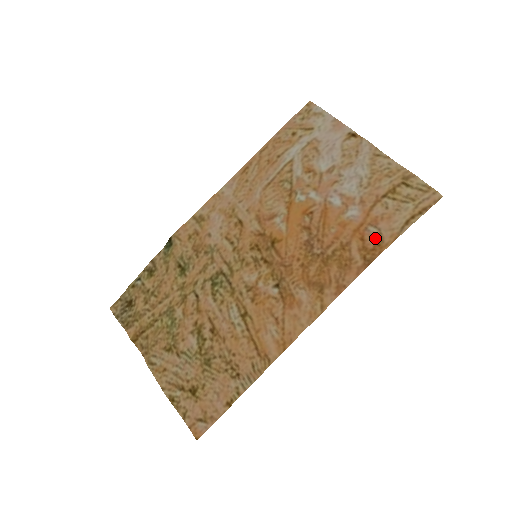
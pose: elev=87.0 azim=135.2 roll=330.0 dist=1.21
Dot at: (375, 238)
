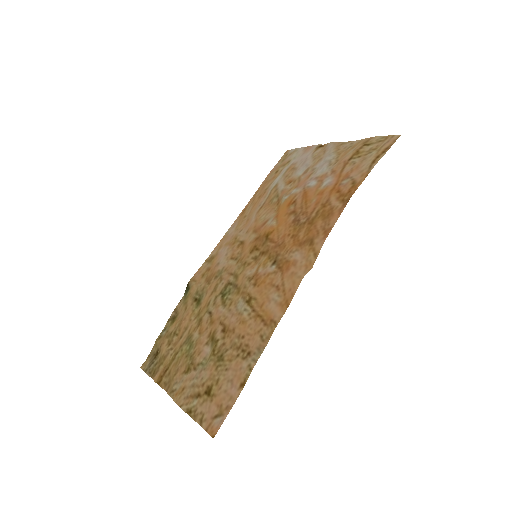
Dot at: (349, 184)
